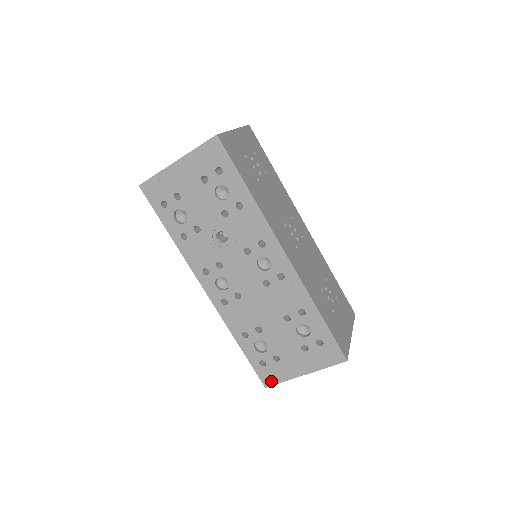
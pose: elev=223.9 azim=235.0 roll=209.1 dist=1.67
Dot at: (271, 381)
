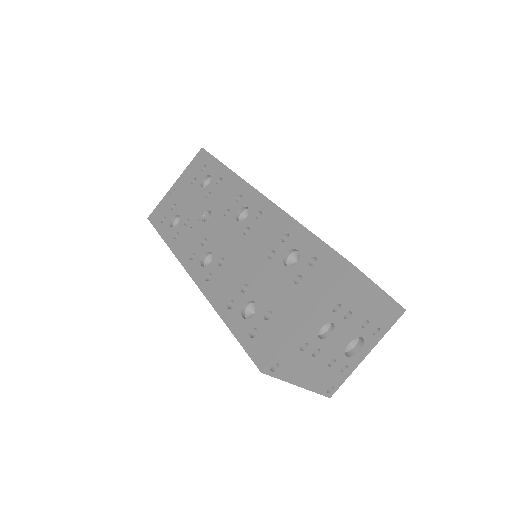
Dot at: (266, 356)
